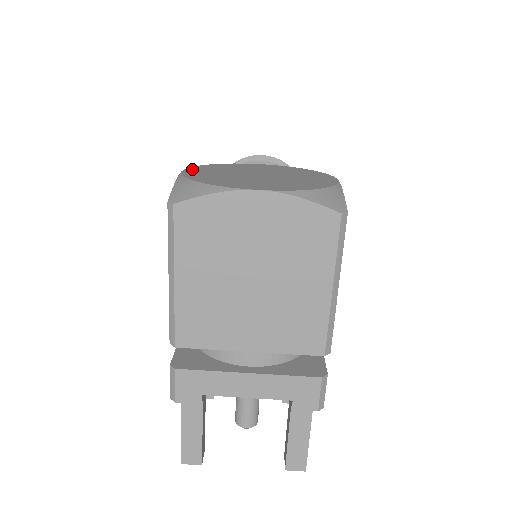
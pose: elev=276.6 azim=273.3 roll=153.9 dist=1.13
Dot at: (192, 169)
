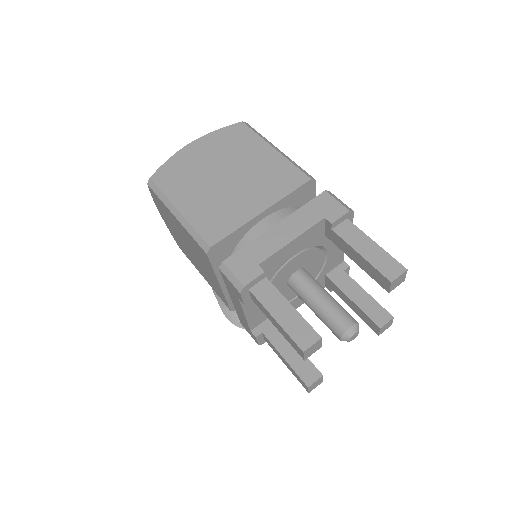
Dot at: occluded
